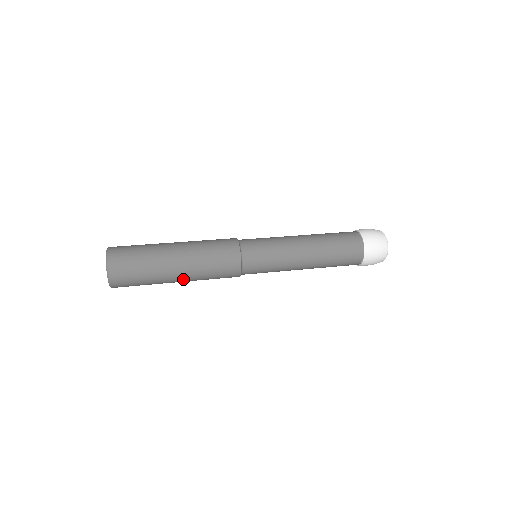
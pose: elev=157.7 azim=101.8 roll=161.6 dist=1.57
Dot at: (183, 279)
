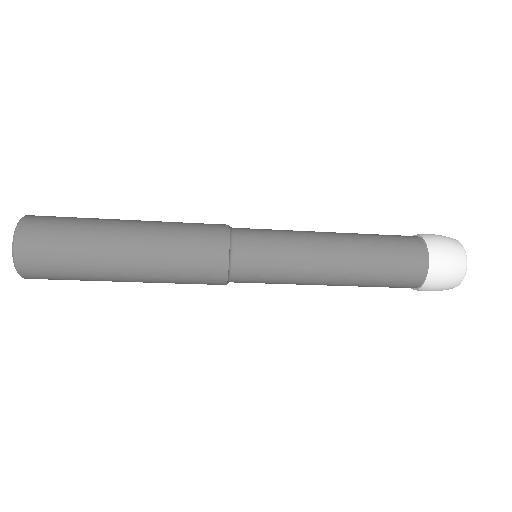
Dot at: (134, 270)
